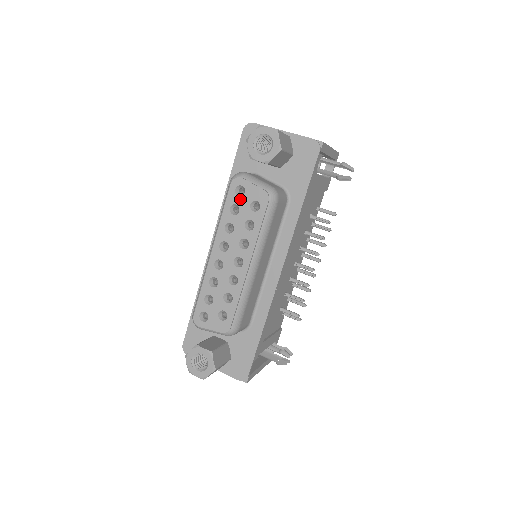
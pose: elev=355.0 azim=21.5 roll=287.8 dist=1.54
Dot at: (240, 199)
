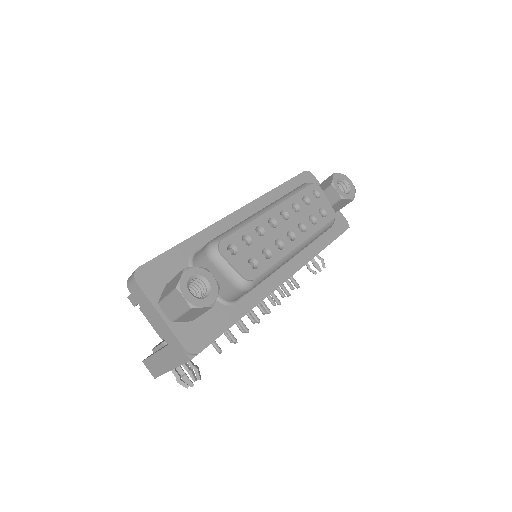
Dot at: (314, 198)
